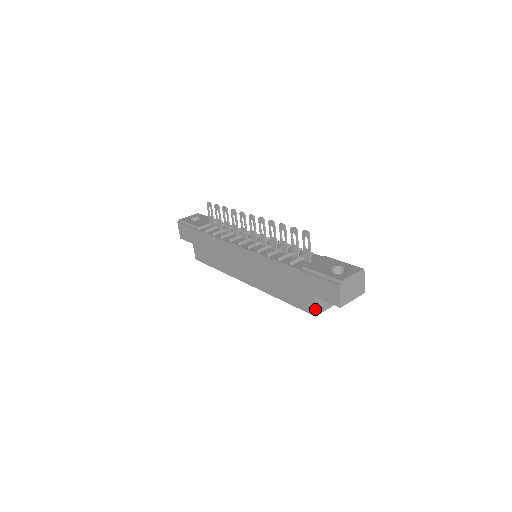
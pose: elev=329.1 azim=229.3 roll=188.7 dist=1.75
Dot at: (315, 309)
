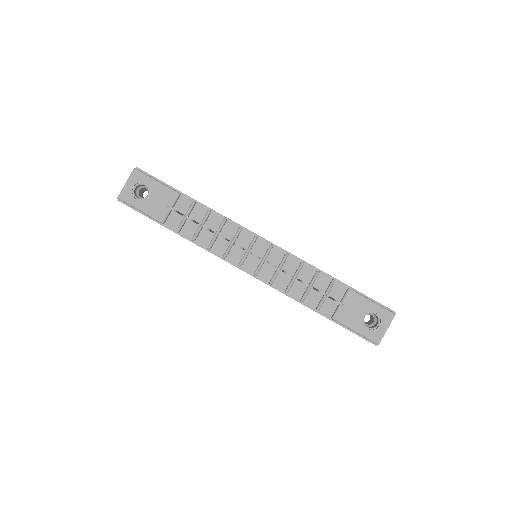
Dot at: occluded
